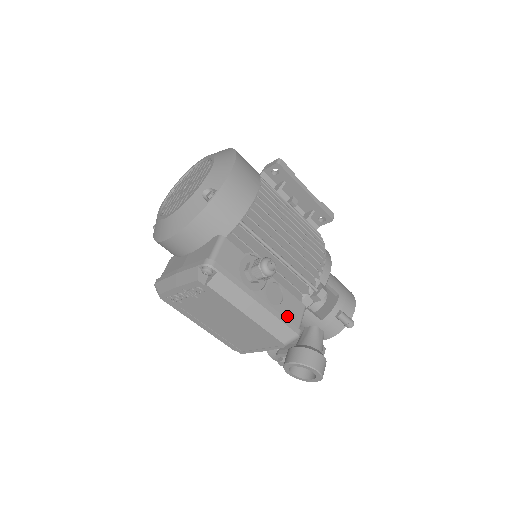
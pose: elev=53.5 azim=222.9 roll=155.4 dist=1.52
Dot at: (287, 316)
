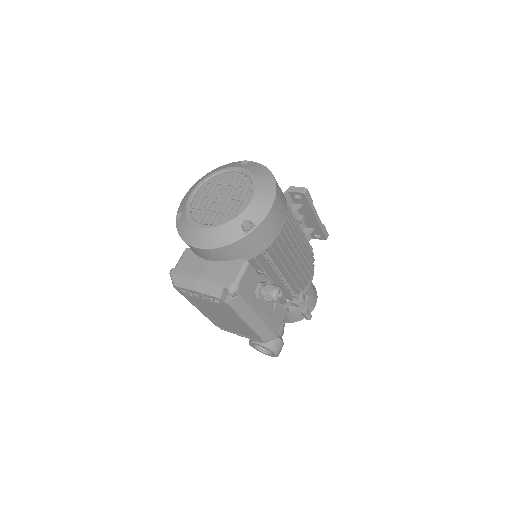
Dot at: (274, 323)
